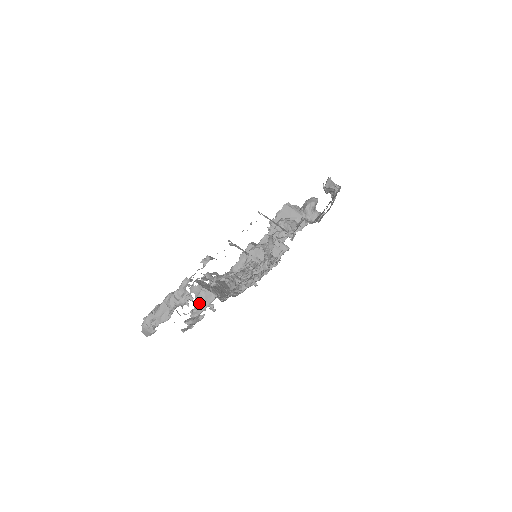
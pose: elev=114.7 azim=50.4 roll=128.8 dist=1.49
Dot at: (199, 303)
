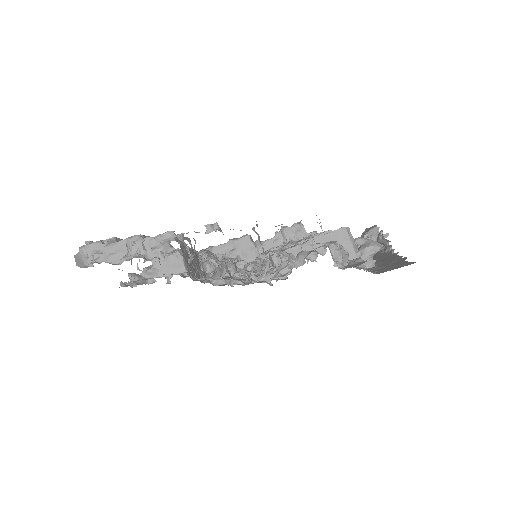
Dot at: (161, 265)
